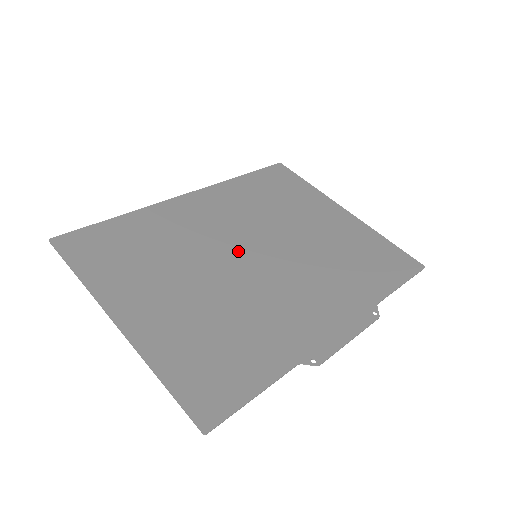
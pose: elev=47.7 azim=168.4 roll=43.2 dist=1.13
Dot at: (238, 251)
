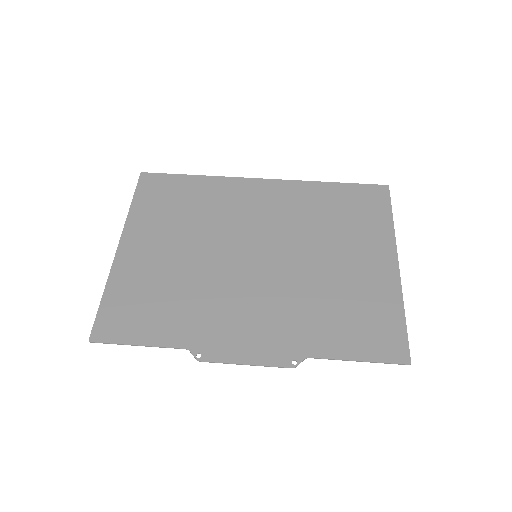
Dot at: (246, 244)
